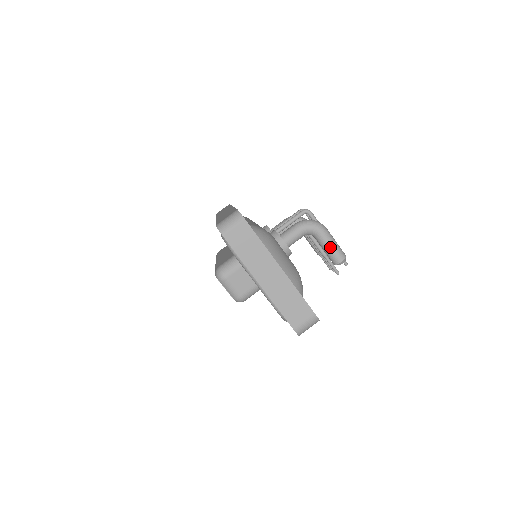
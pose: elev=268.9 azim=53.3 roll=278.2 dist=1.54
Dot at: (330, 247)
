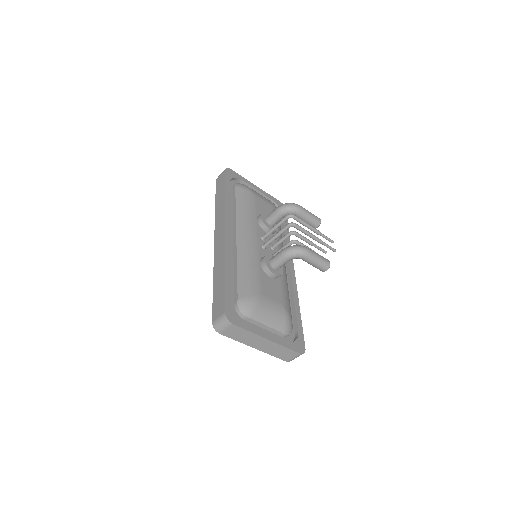
Dot at: (314, 265)
